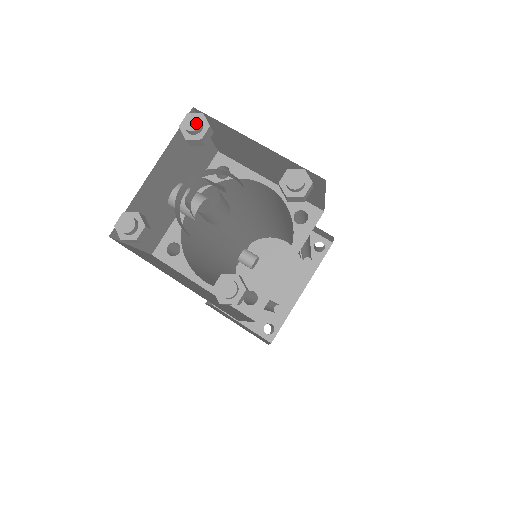
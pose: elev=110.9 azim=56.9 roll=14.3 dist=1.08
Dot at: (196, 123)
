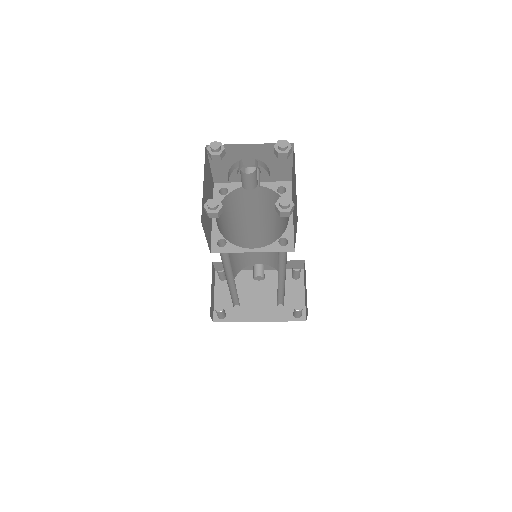
Dot at: (284, 145)
